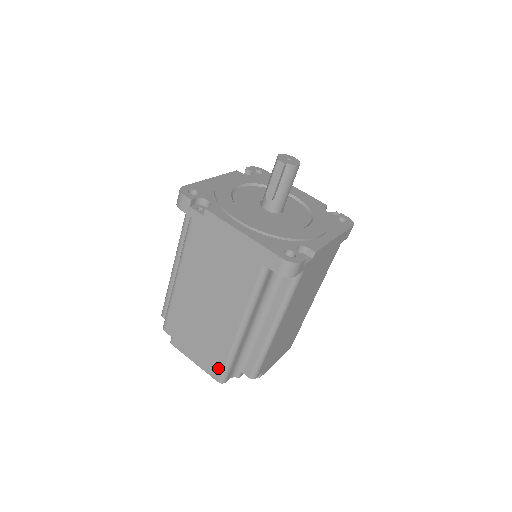
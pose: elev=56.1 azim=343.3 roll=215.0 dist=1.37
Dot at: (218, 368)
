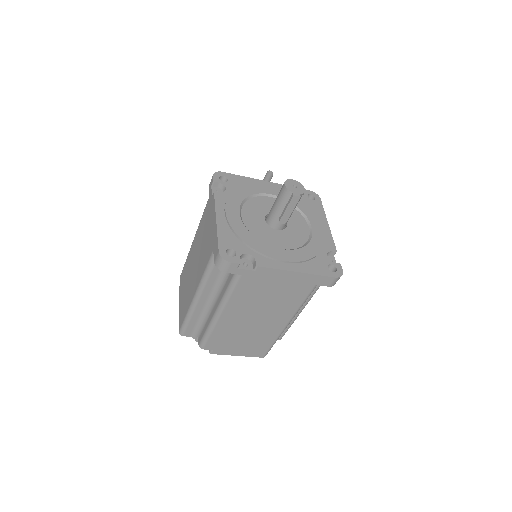
Dot at: (263, 351)
